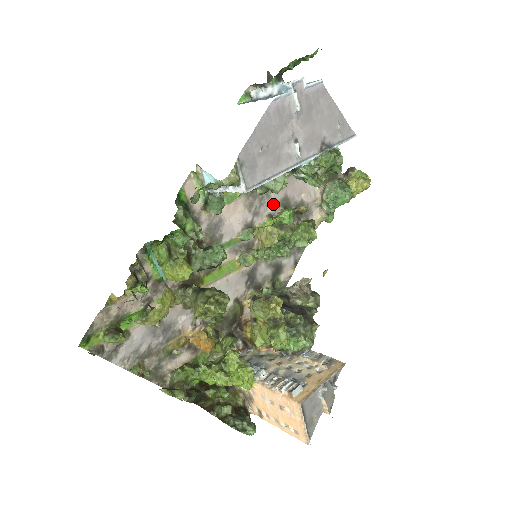
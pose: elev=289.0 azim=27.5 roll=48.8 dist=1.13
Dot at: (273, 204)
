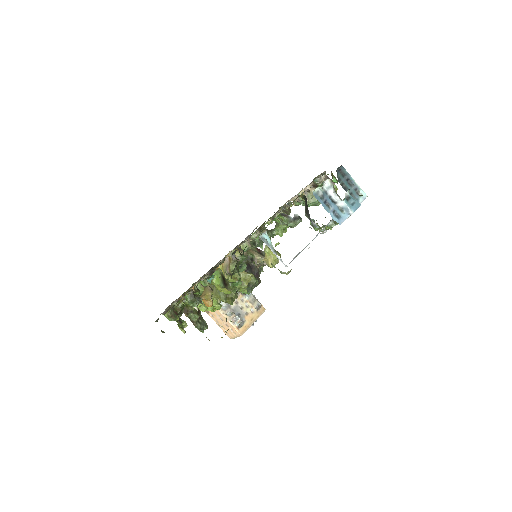
Dot at: occluded
